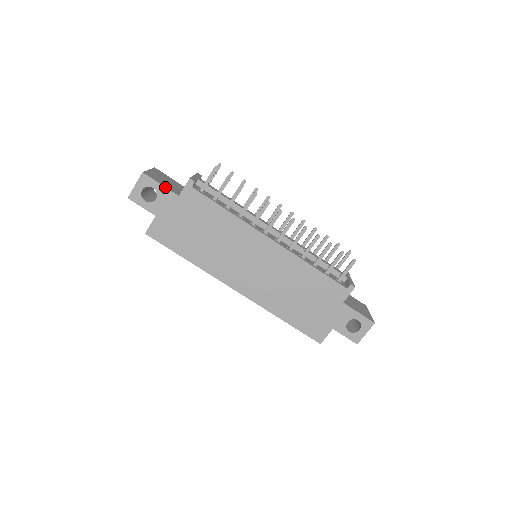
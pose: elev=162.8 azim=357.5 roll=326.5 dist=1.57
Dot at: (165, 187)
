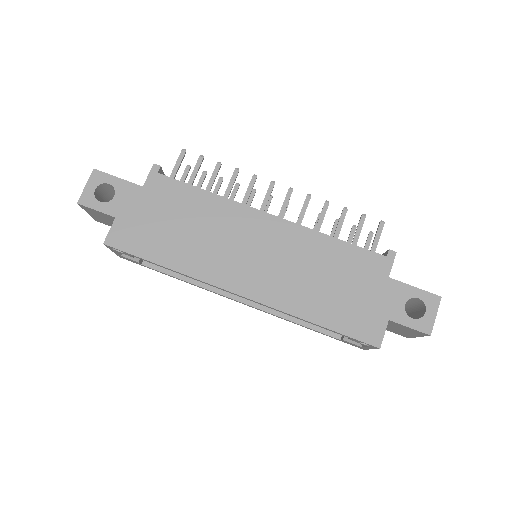
Dot at: (124, 180)
